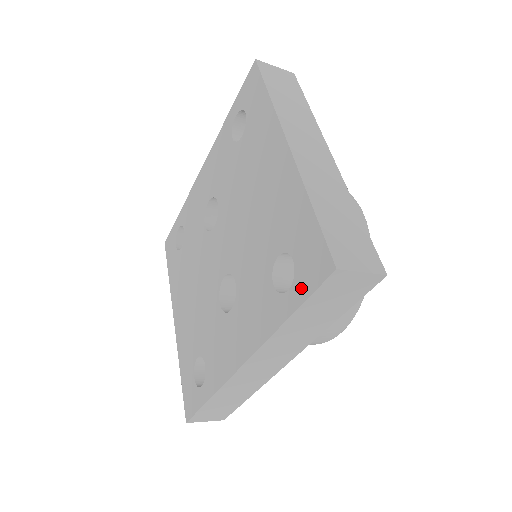
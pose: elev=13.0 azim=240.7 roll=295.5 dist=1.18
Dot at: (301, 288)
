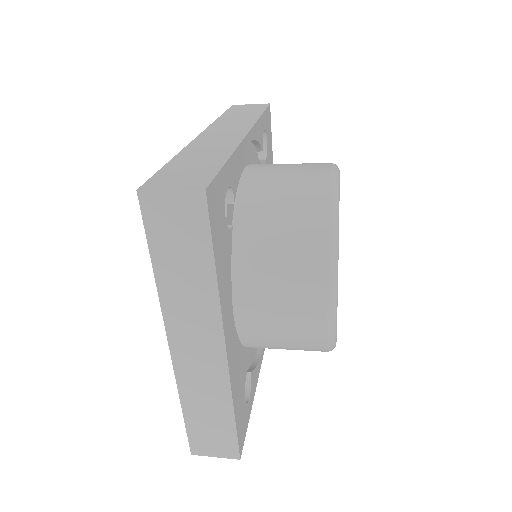
Dot at: occluded
